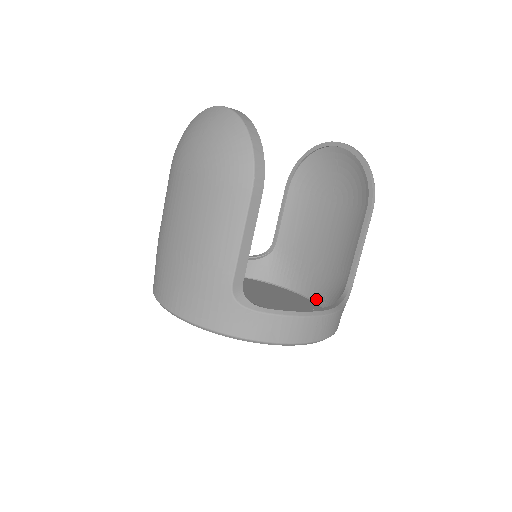
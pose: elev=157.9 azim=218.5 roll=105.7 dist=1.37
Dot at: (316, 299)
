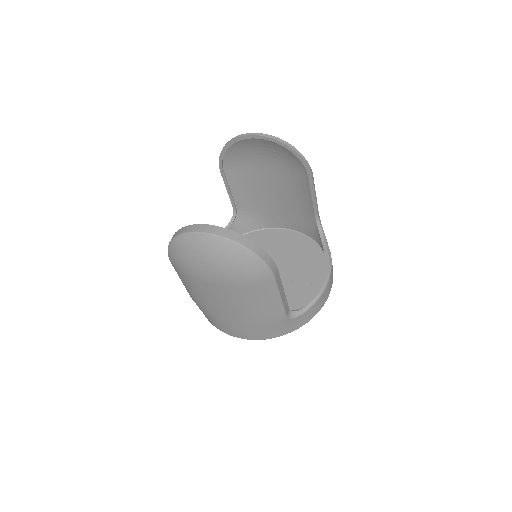
Dot at: (291, 228)
